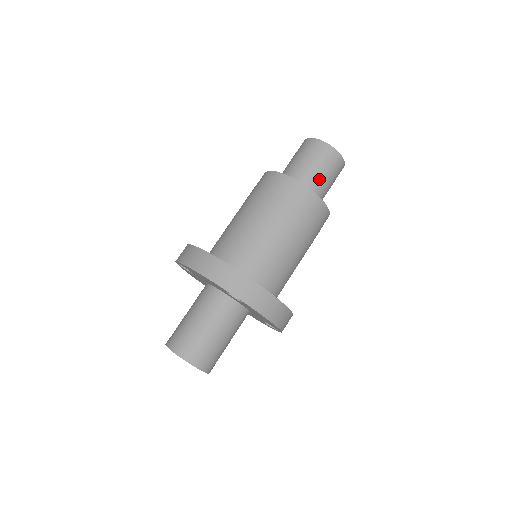
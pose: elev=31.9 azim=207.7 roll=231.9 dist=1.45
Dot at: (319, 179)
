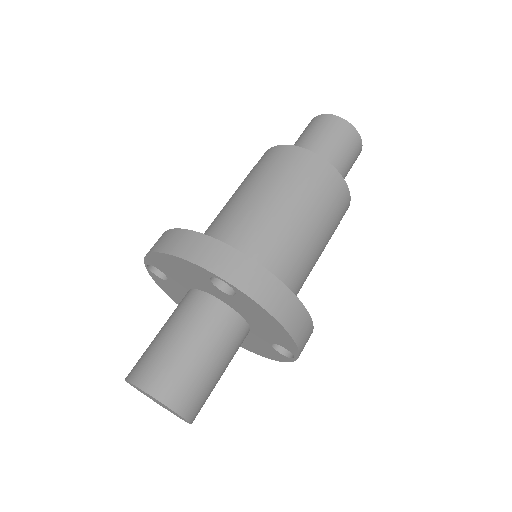
Dot at: (332, 154)
